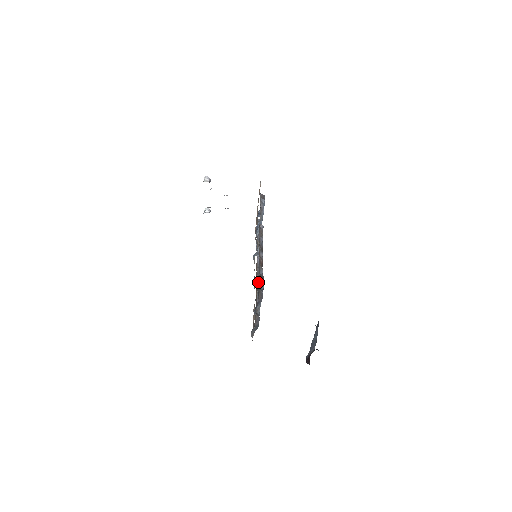
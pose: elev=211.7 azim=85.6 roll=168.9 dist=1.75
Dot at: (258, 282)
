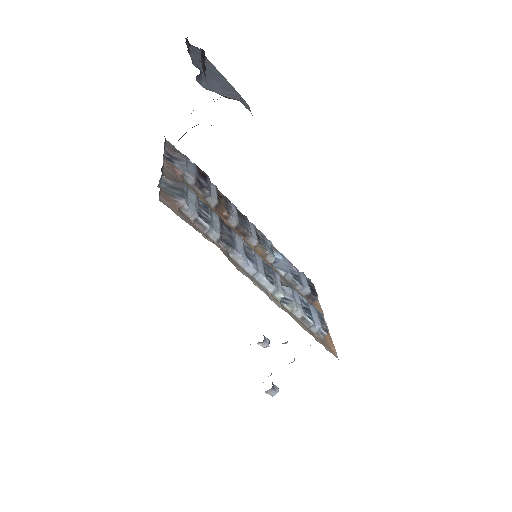
Dot at: occluded
